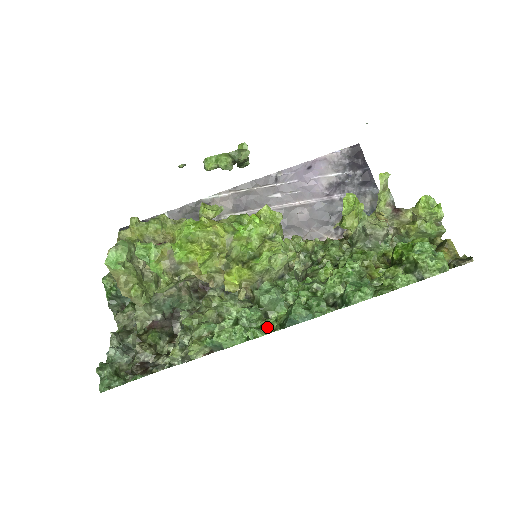
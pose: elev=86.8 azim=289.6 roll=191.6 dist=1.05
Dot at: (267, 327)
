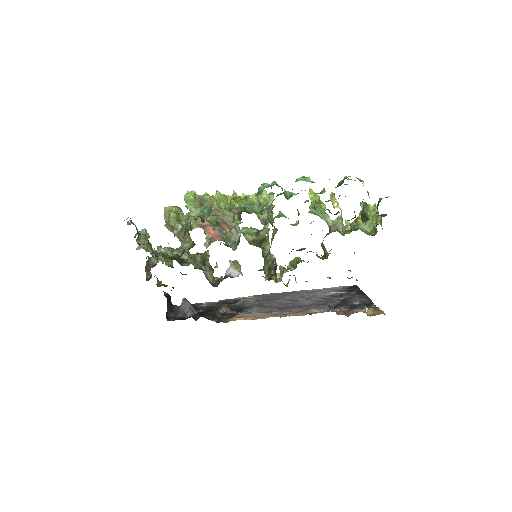
Dot at: occluded
